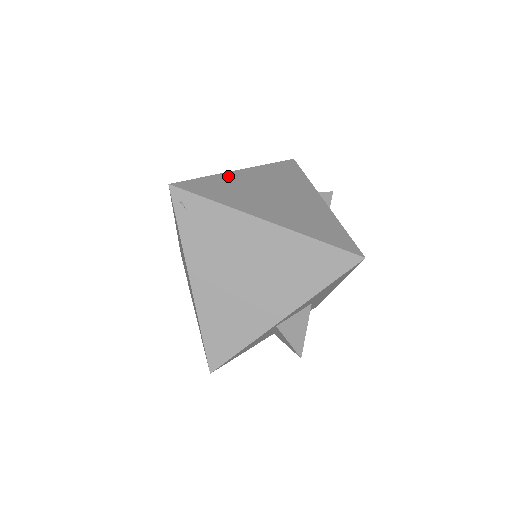
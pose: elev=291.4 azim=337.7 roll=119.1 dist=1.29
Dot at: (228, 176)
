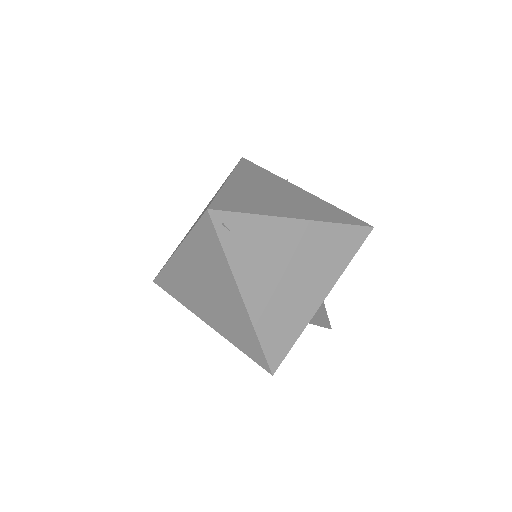
Dot at: (230, 187)
